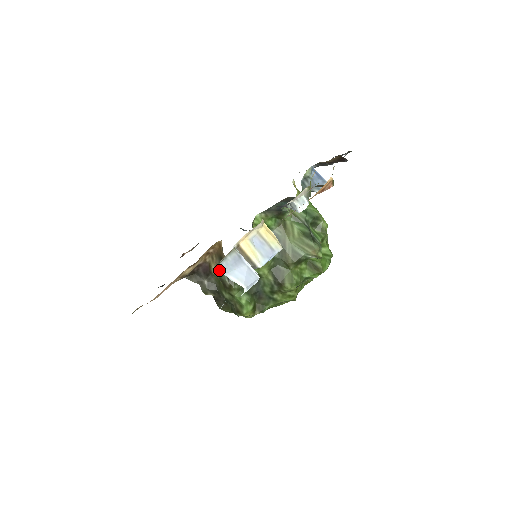
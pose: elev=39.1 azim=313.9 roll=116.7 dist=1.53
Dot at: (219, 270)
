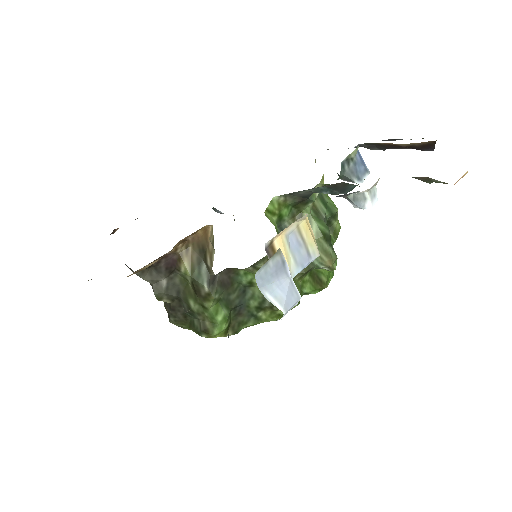
Dot at: (195, 268)
